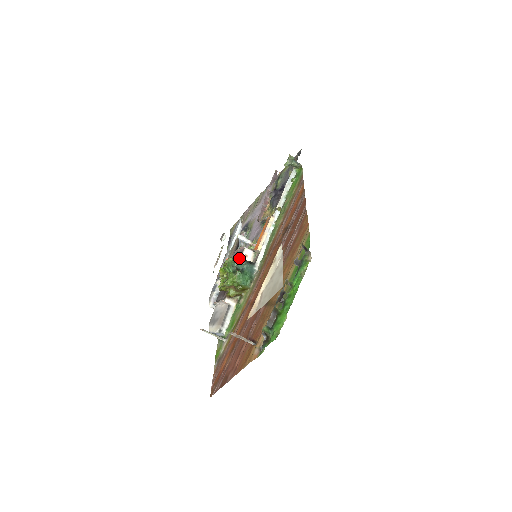
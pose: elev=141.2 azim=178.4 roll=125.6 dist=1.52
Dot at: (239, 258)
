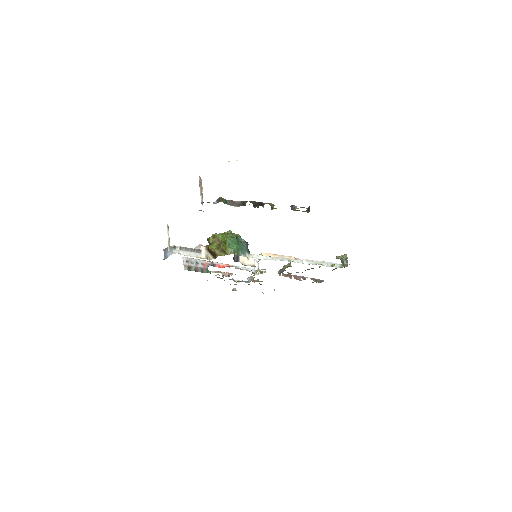
Dot at: occluded
